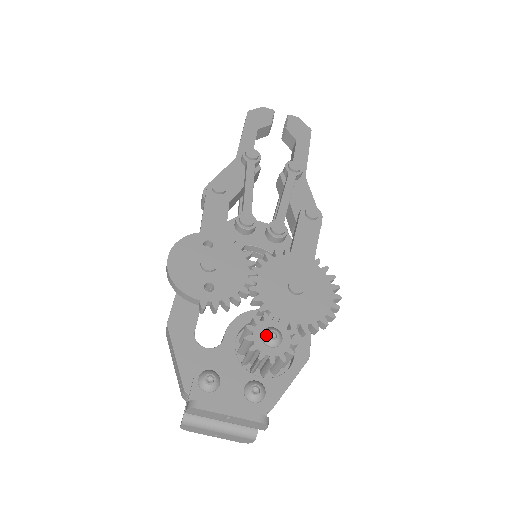
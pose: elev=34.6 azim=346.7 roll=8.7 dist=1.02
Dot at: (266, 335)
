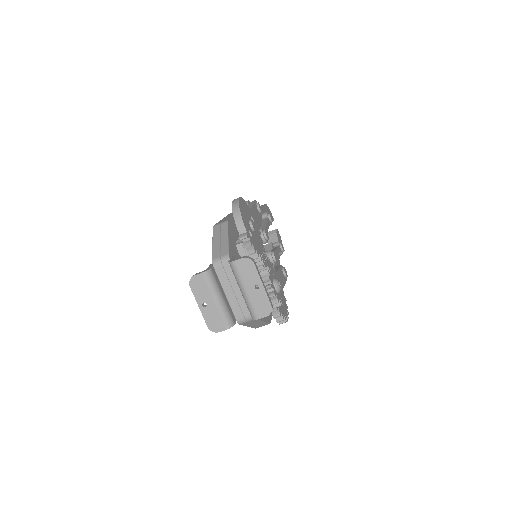
Dot at: (277, 280)
